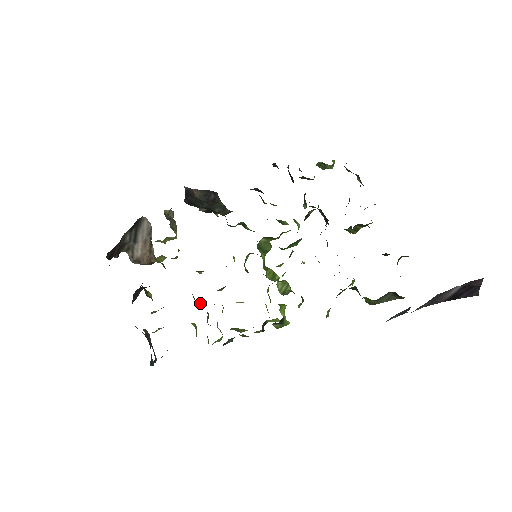
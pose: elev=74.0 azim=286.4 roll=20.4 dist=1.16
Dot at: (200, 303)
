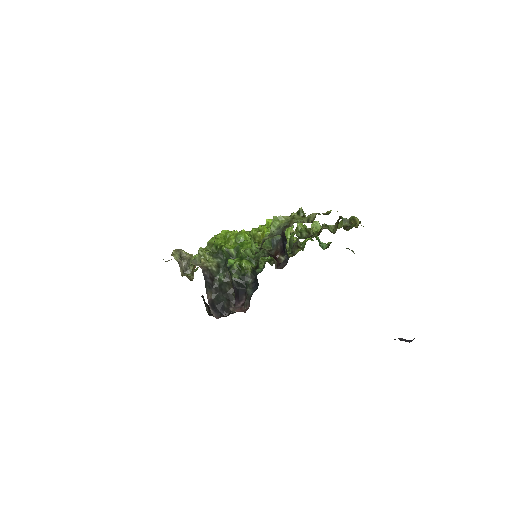
Dot at: occluded
